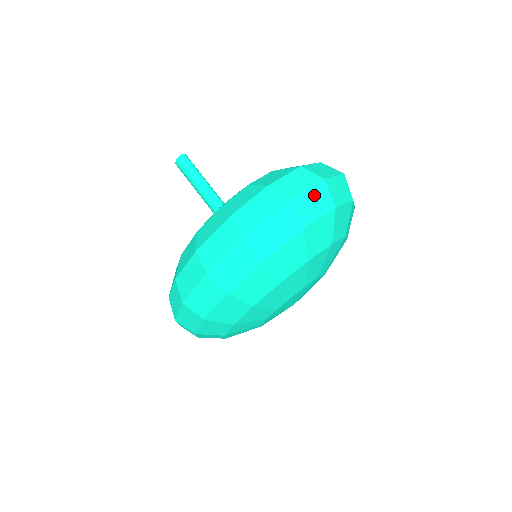
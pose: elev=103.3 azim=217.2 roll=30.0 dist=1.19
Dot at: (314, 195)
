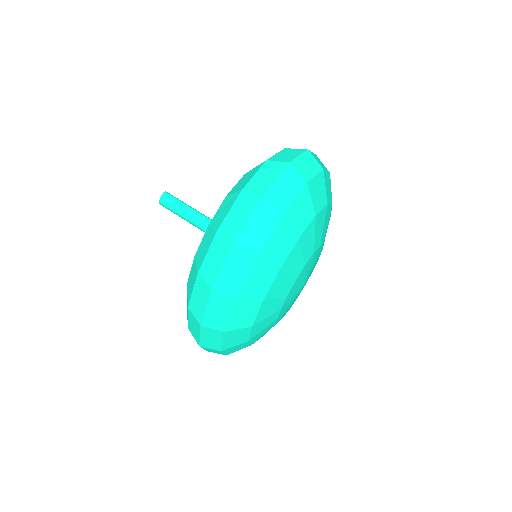
Dot at: (305, 160)
